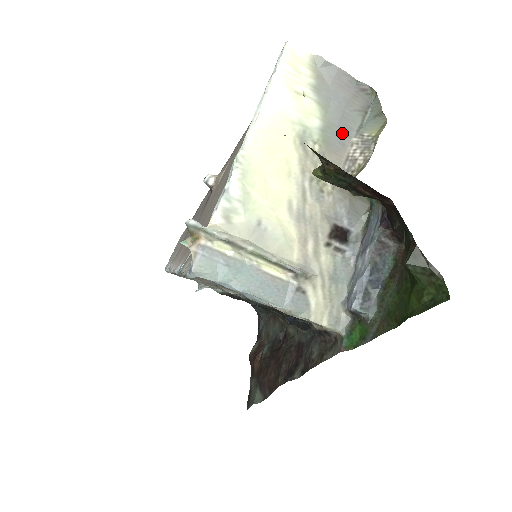
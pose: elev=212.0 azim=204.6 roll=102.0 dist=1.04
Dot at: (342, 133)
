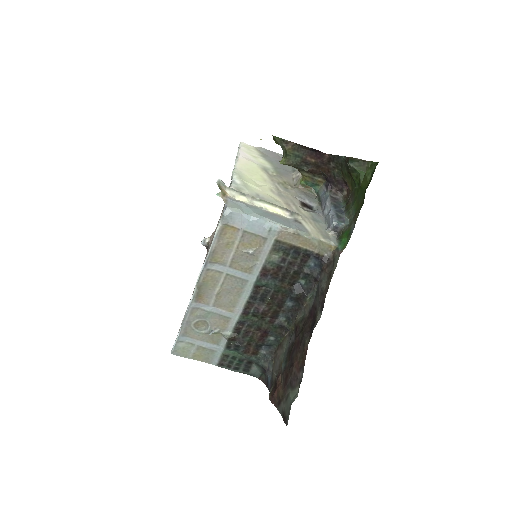
Dot at: (285, 171)
